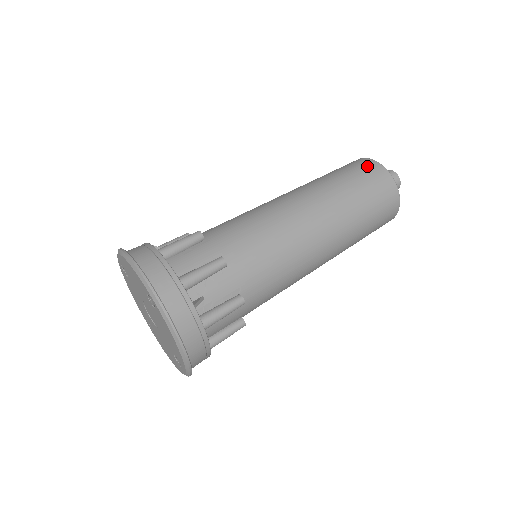
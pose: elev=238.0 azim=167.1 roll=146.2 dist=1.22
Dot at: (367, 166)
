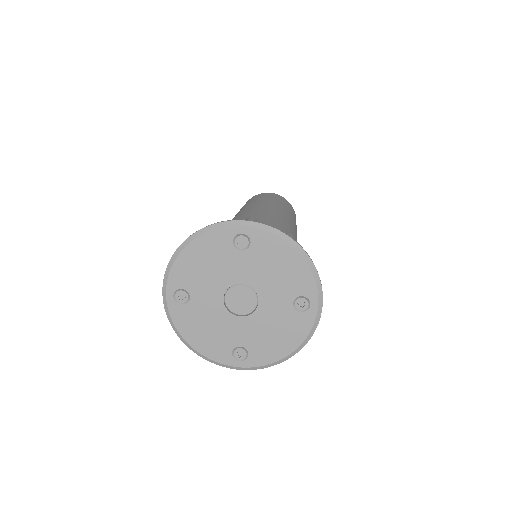
Dot at: occluded
